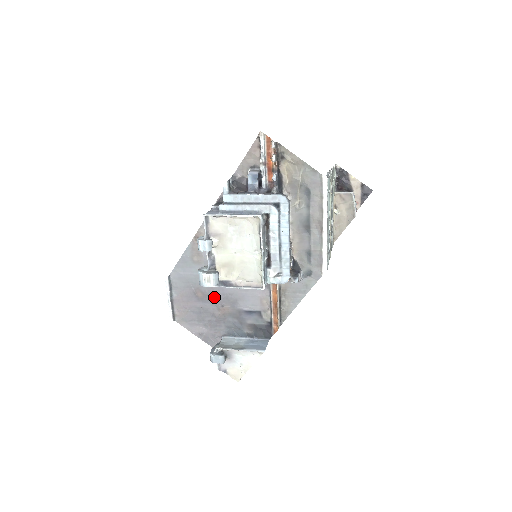
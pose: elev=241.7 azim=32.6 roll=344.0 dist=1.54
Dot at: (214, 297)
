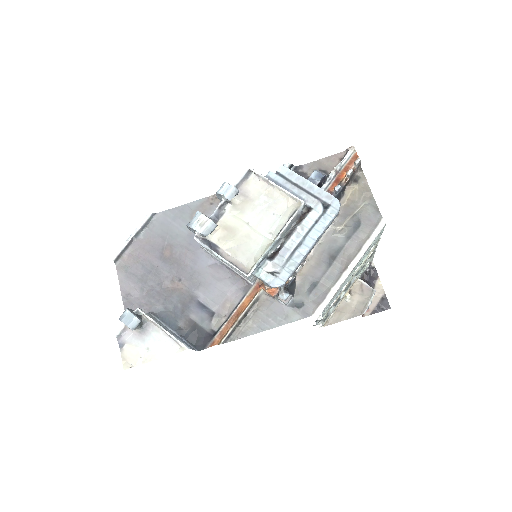
Dot at: (179, 265)
